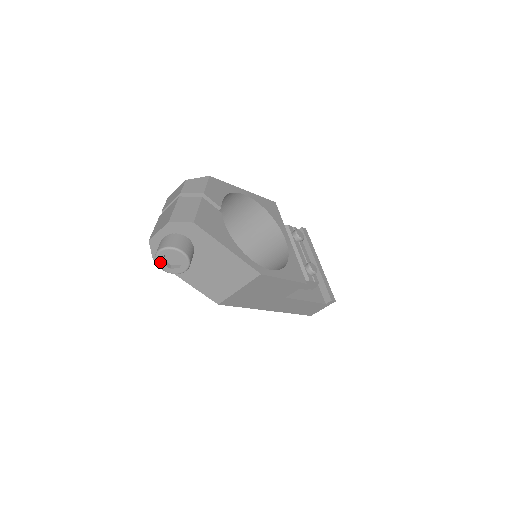
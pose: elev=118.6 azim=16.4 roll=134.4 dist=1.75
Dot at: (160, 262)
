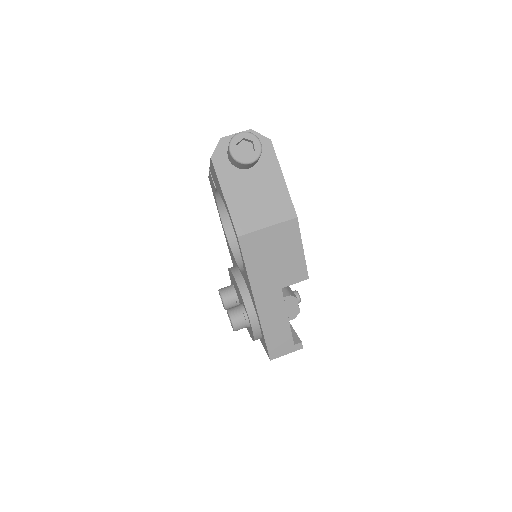
Dot at: (234, 143)
